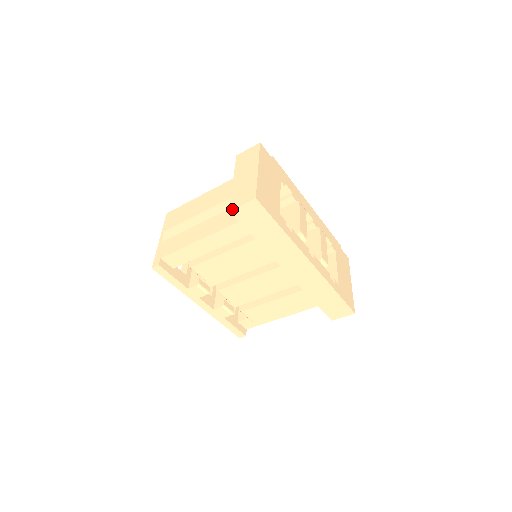
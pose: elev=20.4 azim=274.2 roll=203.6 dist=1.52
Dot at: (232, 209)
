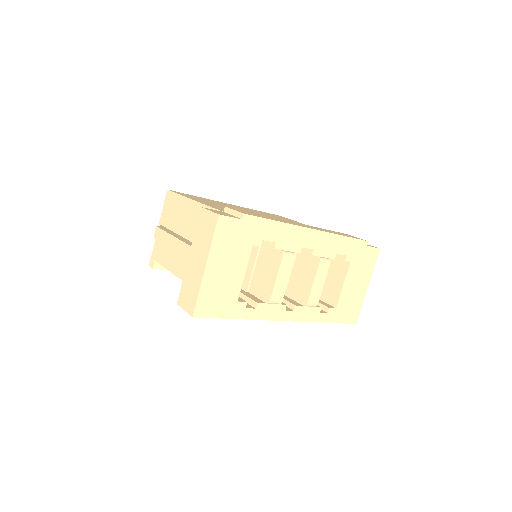
Dot at: (178, 305)
